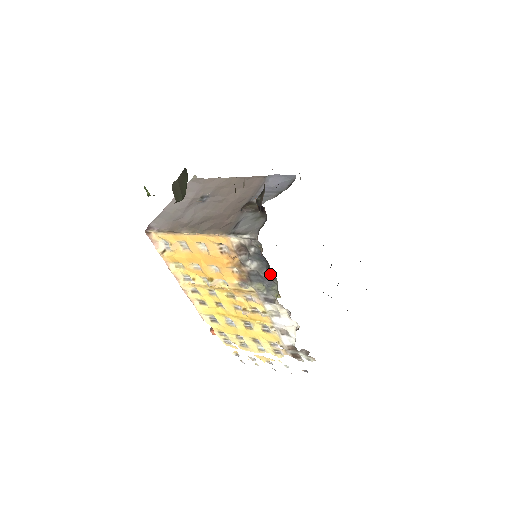
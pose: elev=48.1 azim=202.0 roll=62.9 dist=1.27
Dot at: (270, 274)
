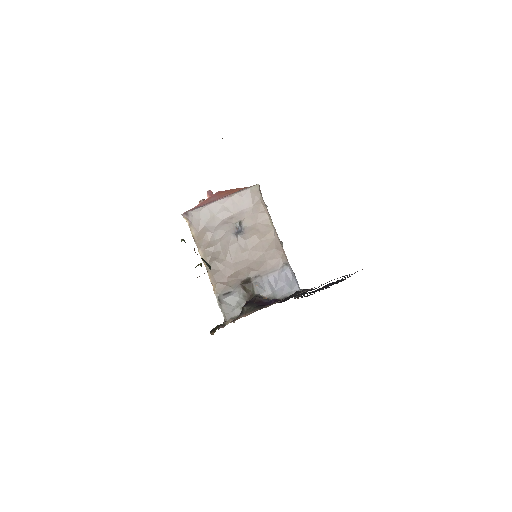
Dot at: occluded
